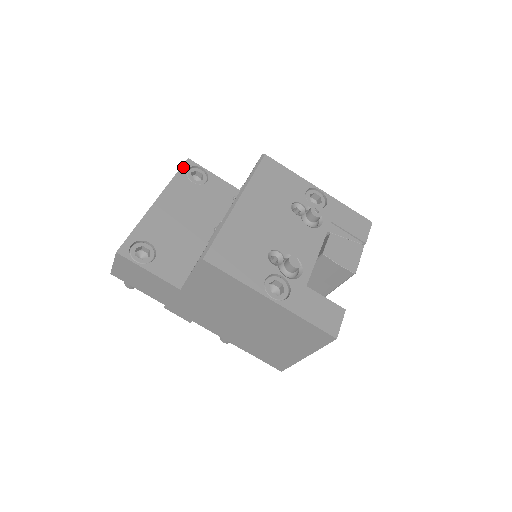
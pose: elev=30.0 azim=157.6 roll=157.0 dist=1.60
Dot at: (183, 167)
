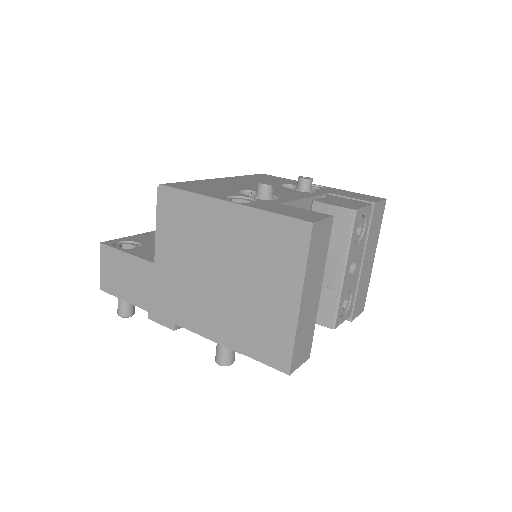
Dot at: occluded
